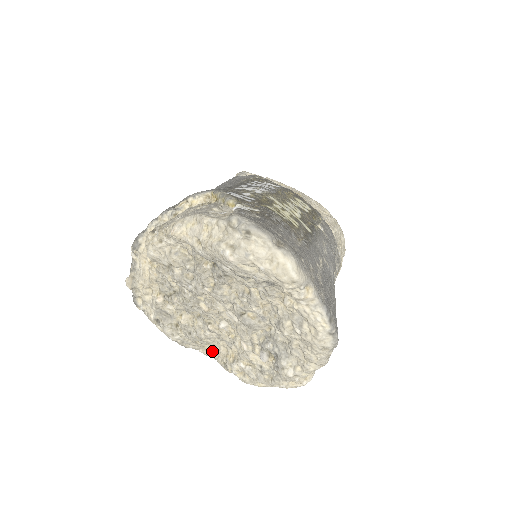
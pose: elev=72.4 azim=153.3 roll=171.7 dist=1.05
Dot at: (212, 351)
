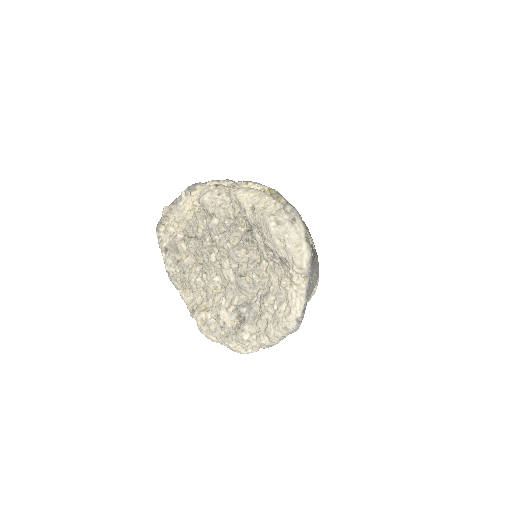
Dot at: (189, 296)
